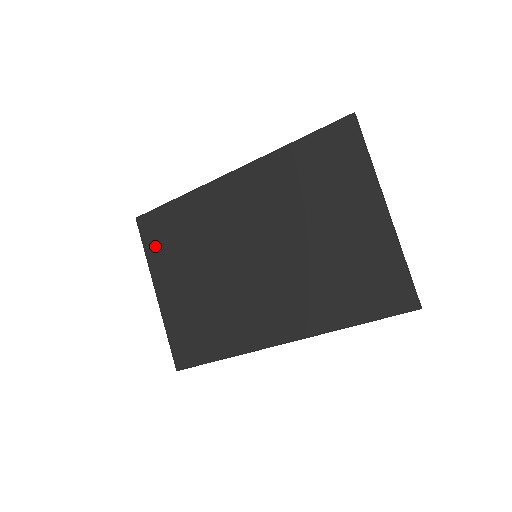
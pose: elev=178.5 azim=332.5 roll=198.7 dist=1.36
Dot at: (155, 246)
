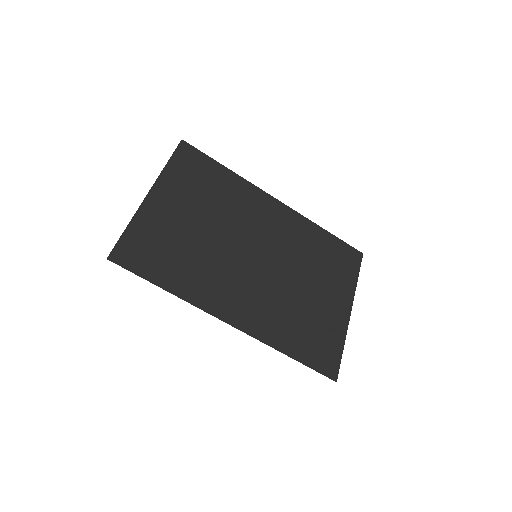
Dot at: (181, 169)
